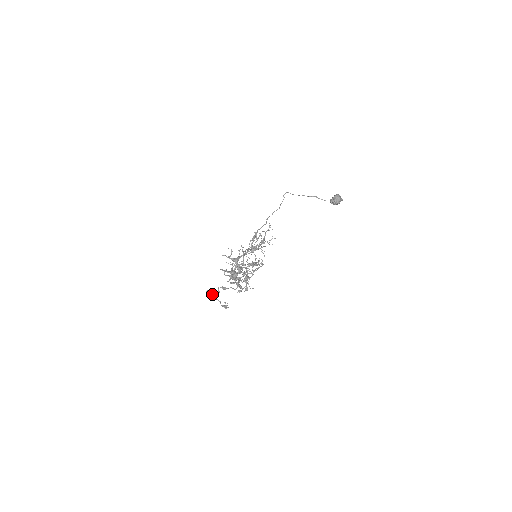
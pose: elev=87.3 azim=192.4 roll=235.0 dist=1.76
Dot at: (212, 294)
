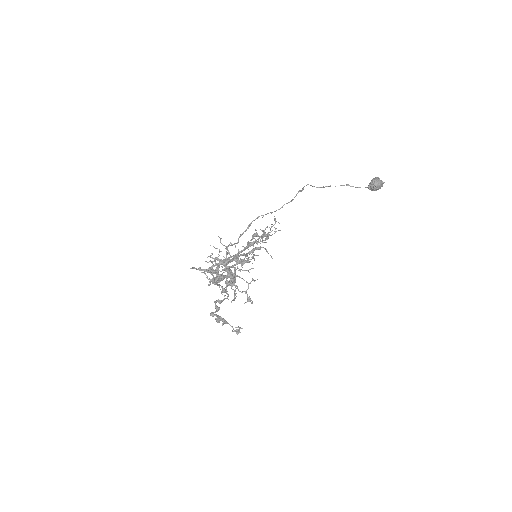
Dot at: (216, 315)
